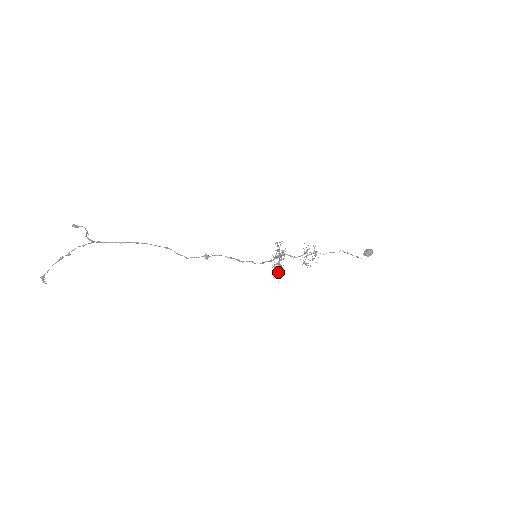
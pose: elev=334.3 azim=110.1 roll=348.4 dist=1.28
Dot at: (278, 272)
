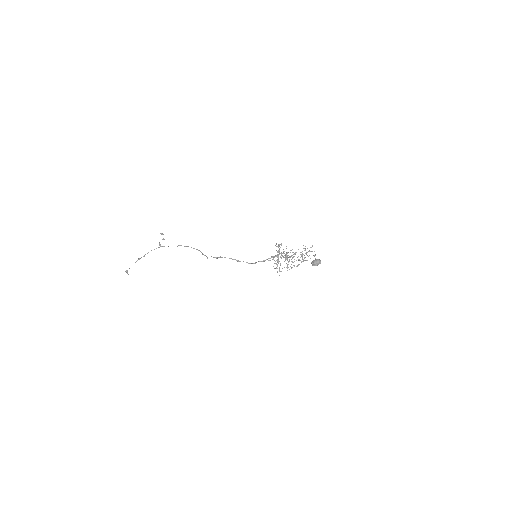
Dot at: (277, 268)
